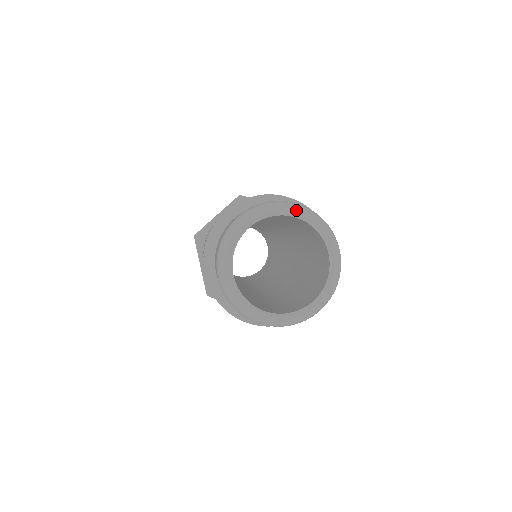
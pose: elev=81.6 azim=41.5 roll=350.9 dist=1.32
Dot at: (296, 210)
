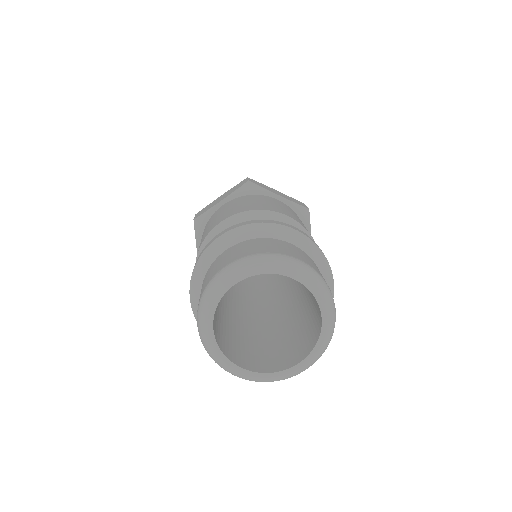
Dot at: (228, 279)
